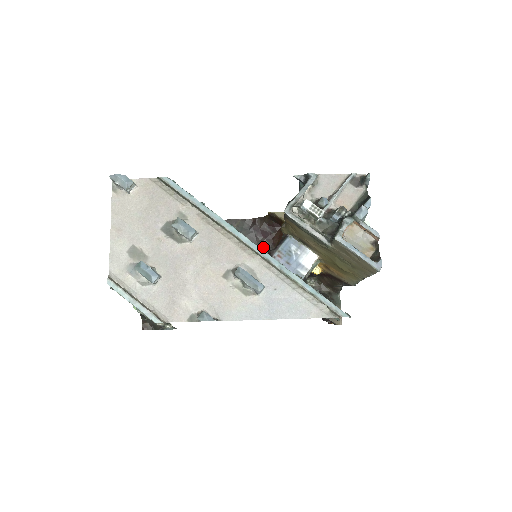
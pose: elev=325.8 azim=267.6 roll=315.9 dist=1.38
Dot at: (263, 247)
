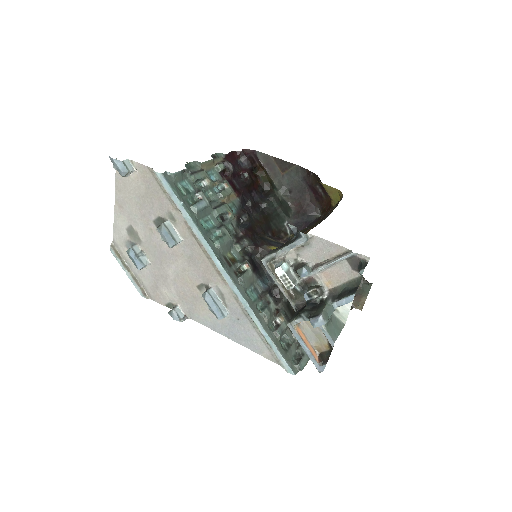
Dot at: (310, 204)
